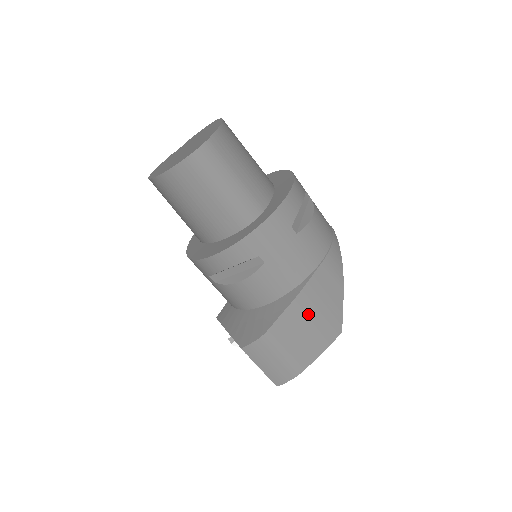
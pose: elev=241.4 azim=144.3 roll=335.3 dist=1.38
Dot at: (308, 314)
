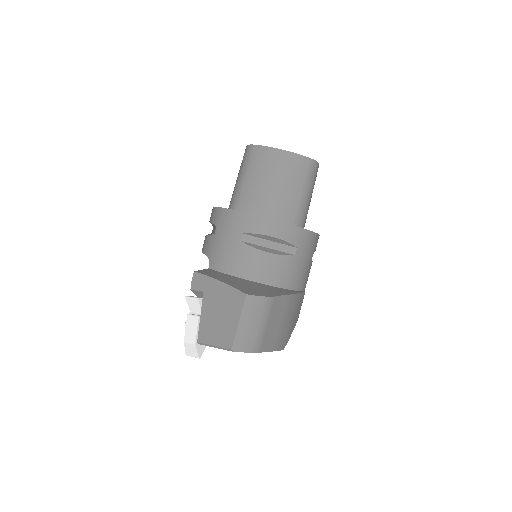
Dot at: (288, 313)
